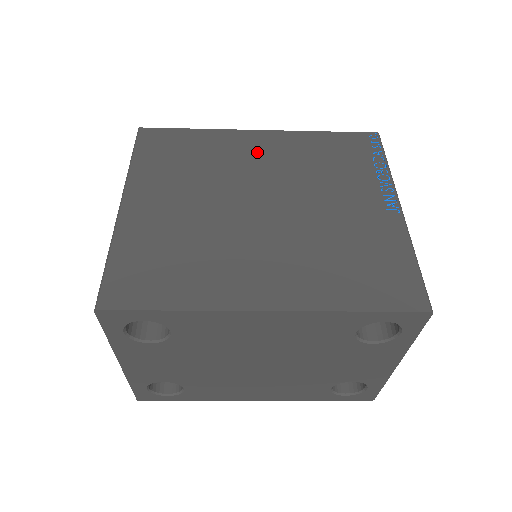
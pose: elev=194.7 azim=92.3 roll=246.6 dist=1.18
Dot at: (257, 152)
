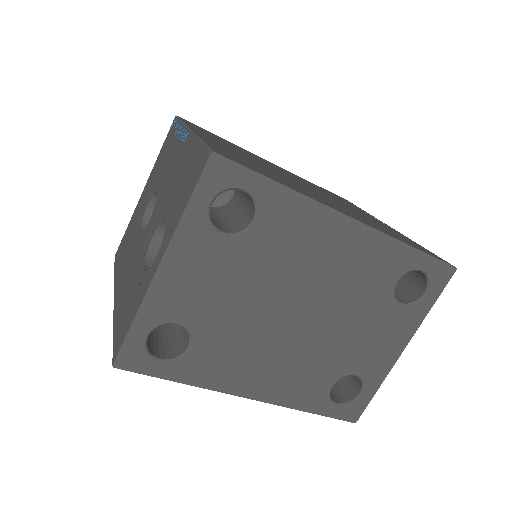
Dot at: (277, 167)
